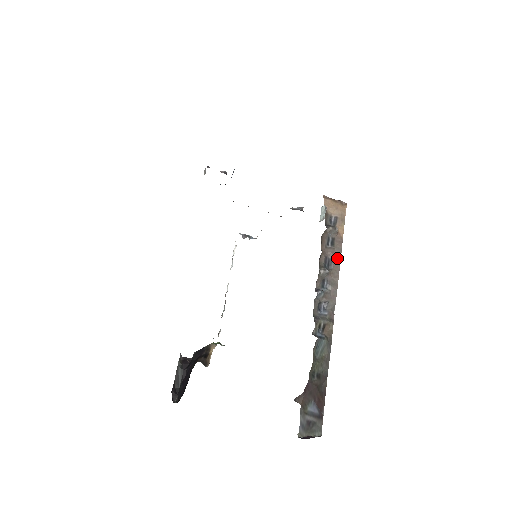
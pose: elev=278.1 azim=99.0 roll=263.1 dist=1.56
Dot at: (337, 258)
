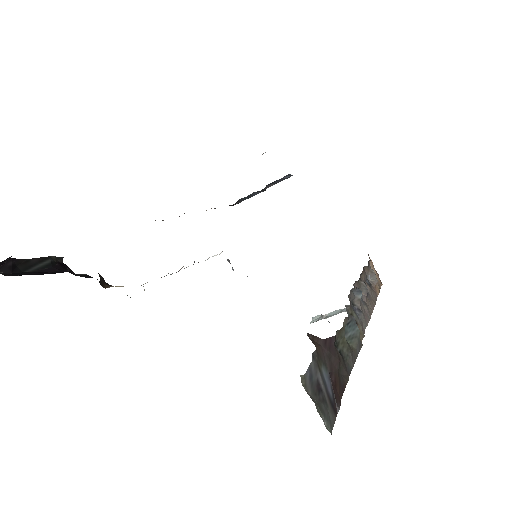
Dot at: (372, 299)
